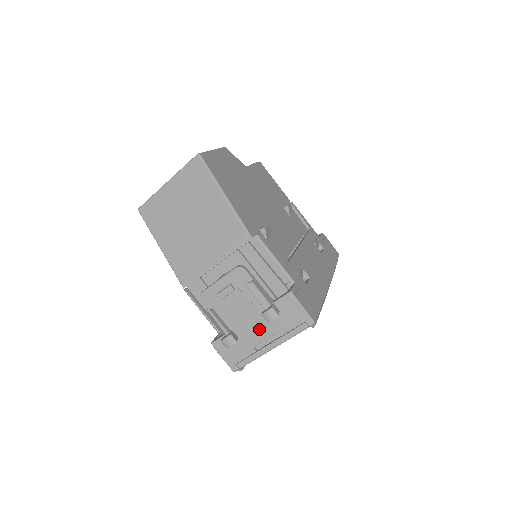
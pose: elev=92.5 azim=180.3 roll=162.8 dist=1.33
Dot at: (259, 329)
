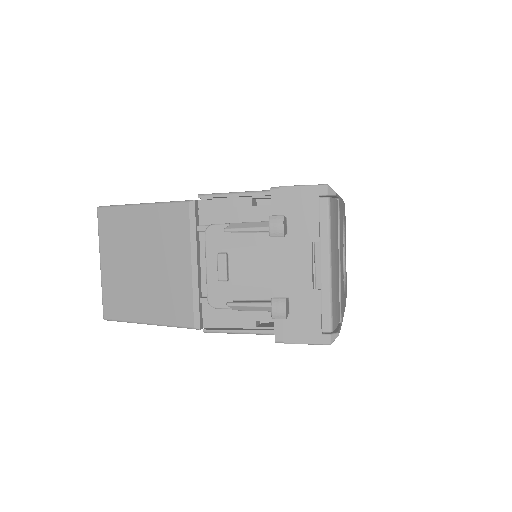
Dot at: (293, 263)
